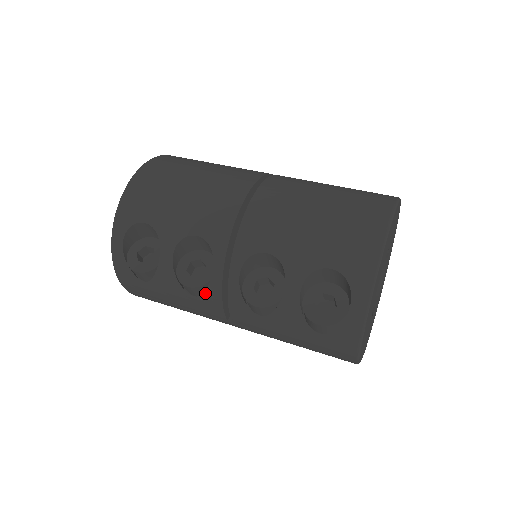
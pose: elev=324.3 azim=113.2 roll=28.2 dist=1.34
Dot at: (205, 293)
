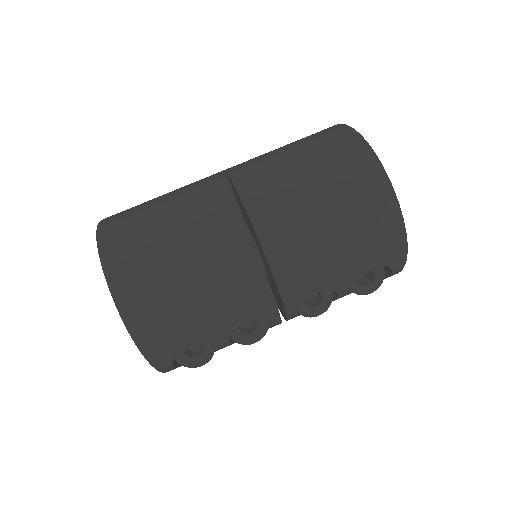
Dot at: occluded
